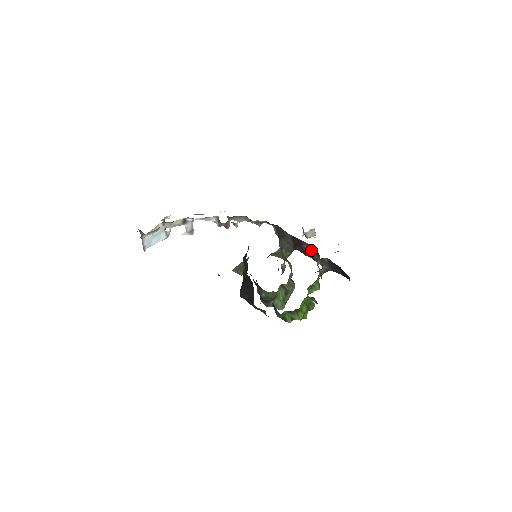
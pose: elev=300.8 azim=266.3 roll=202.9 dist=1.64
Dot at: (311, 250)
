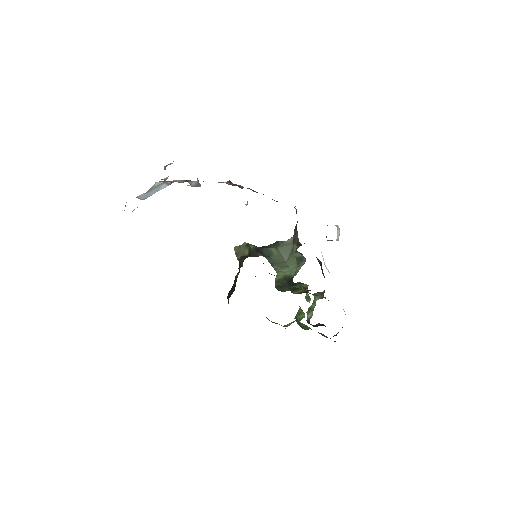
Dot at: (321, 265)
